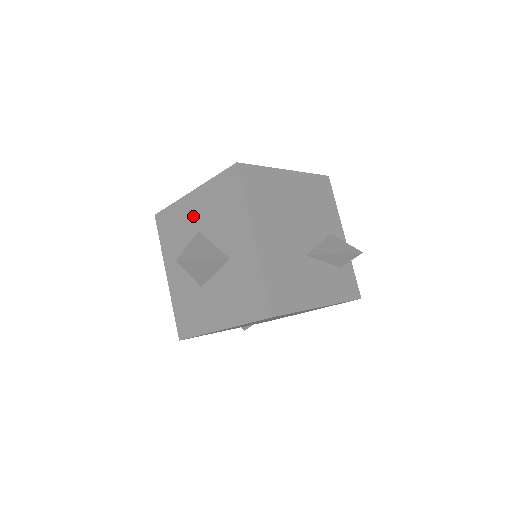
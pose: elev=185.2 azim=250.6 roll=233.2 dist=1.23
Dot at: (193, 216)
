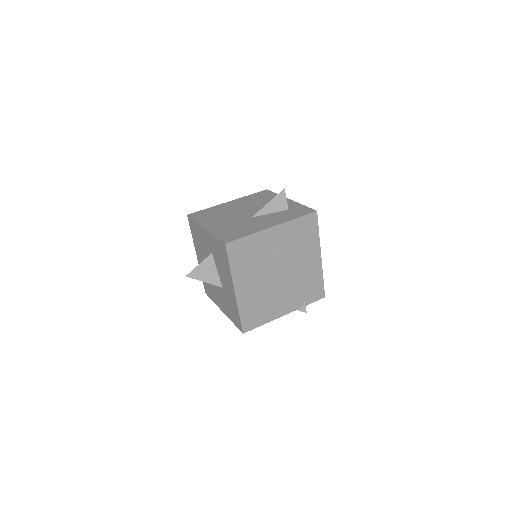
Dot at: occluded
